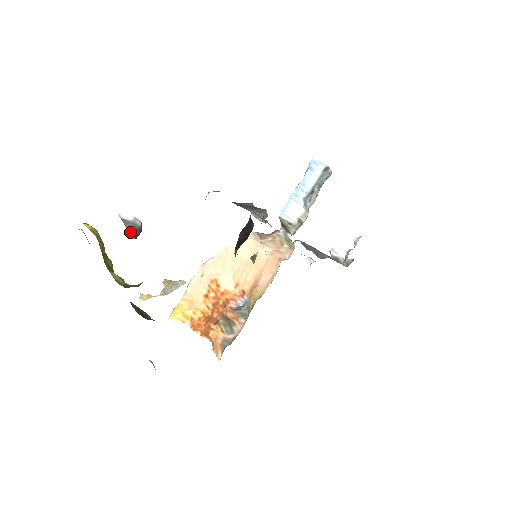
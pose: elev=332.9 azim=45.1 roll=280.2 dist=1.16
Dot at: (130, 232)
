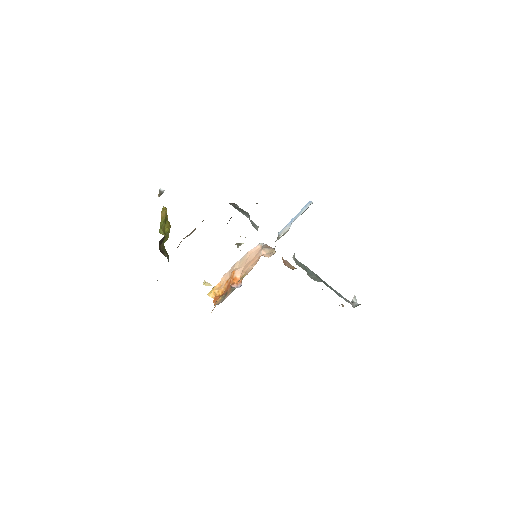
Dot at: (159, 196)
